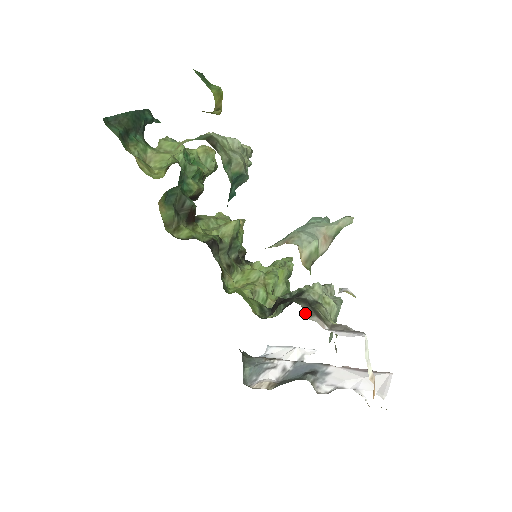
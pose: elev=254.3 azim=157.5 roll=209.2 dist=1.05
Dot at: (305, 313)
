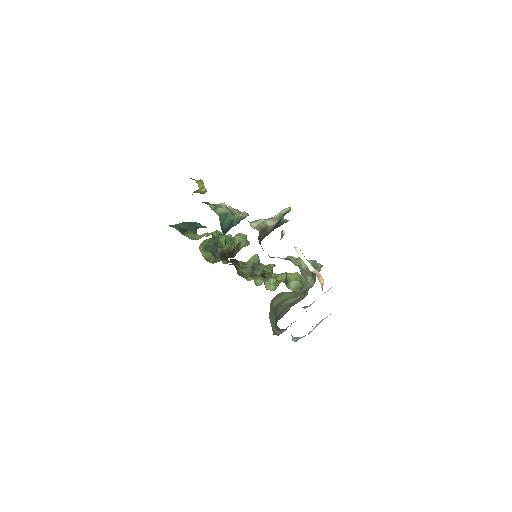
Dot at: occluded
